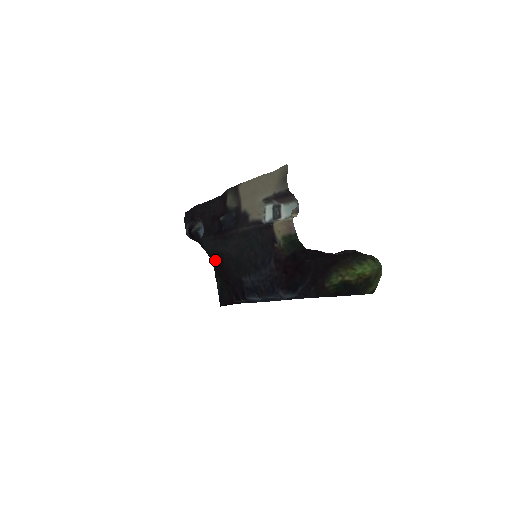
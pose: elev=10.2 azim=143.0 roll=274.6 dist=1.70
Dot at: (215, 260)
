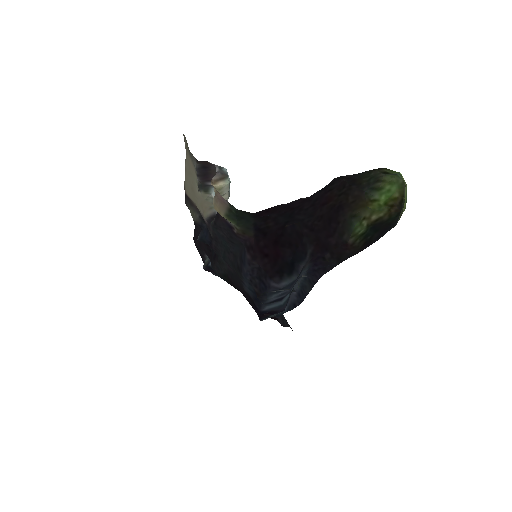
Dot at: (232, 285)
